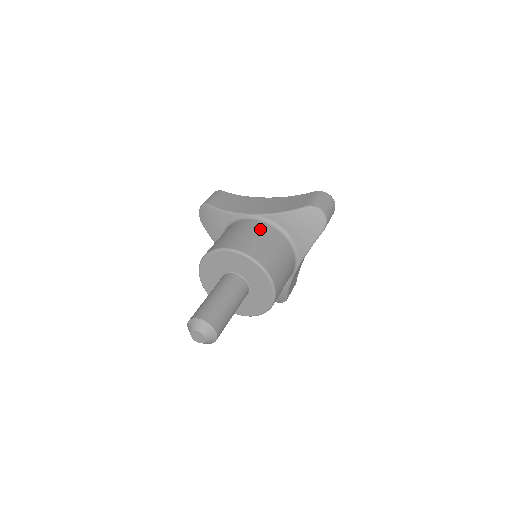
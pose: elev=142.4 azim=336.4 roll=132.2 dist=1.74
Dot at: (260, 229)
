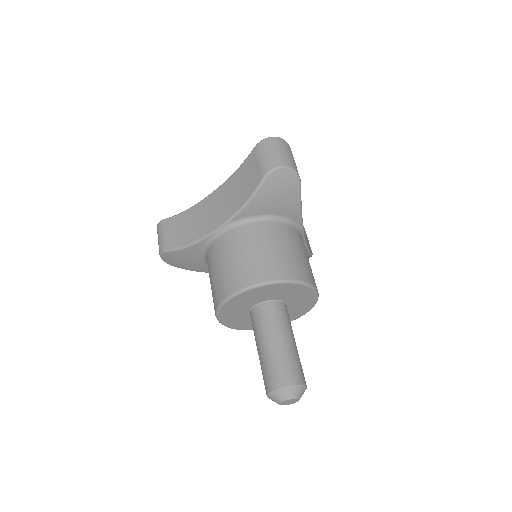
Dot at: (241, 239)
